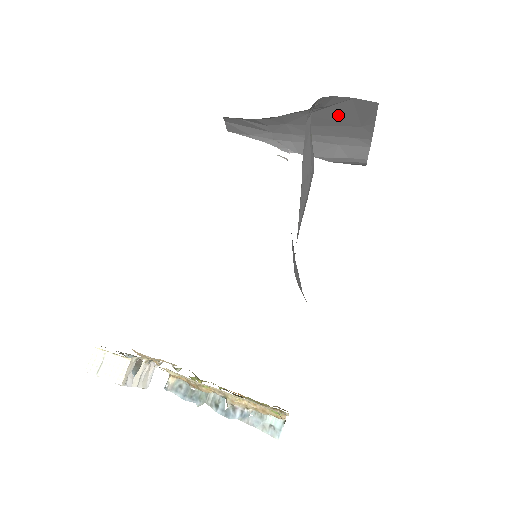
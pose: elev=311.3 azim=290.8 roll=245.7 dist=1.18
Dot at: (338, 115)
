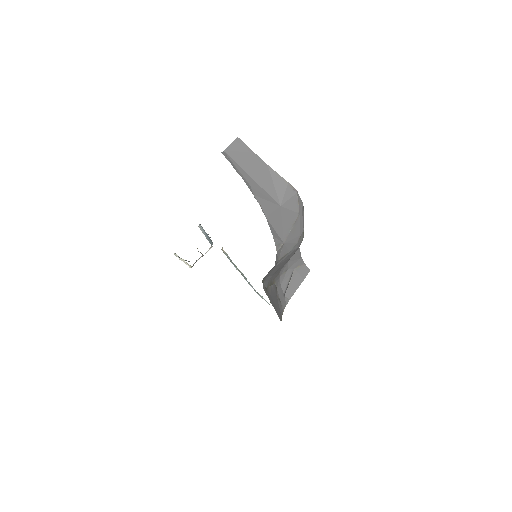
Dot at: occluded
